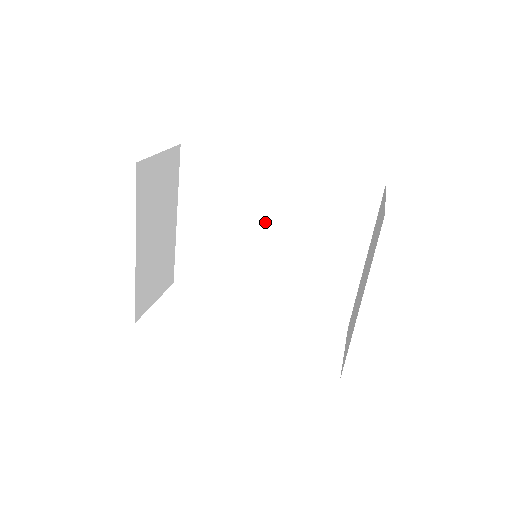
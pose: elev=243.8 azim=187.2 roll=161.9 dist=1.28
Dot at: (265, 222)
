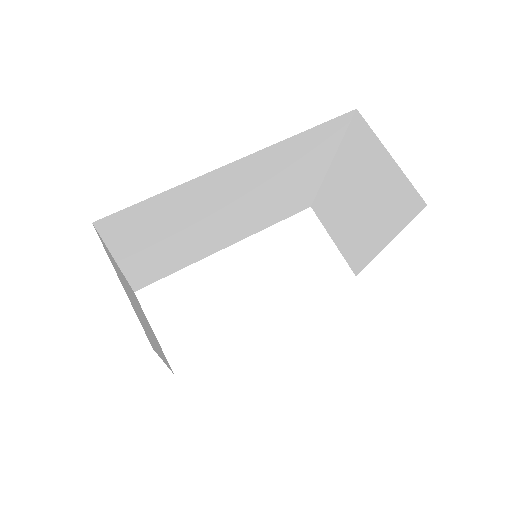
Dot at: (226, 205)
